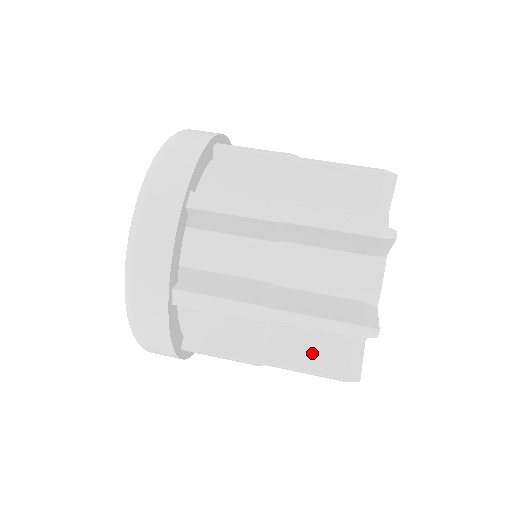
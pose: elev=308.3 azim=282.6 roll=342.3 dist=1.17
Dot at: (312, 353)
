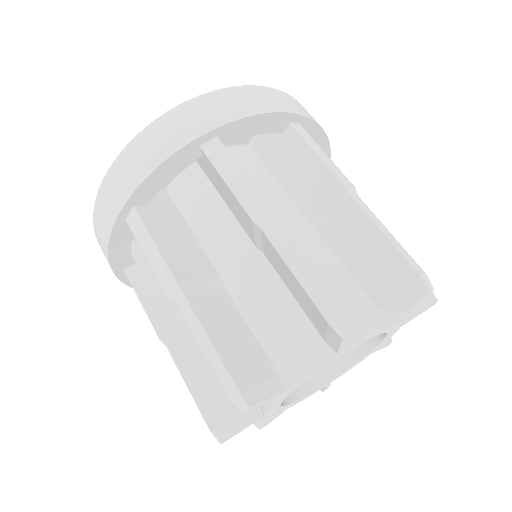
Dot at: occluded
